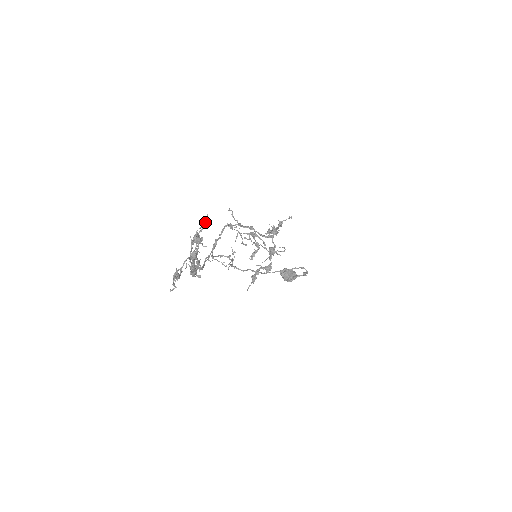
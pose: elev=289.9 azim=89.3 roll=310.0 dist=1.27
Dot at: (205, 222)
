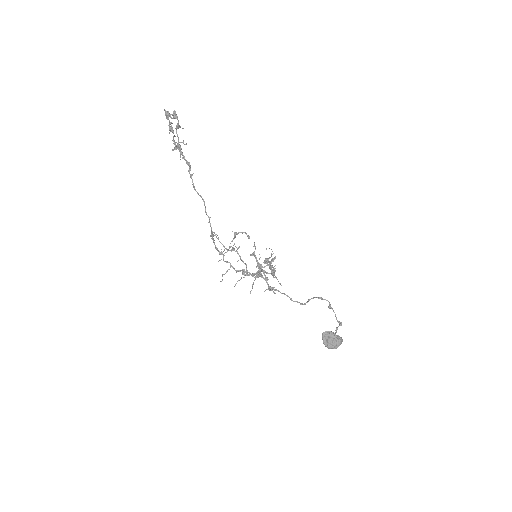
Dot at: occluded
